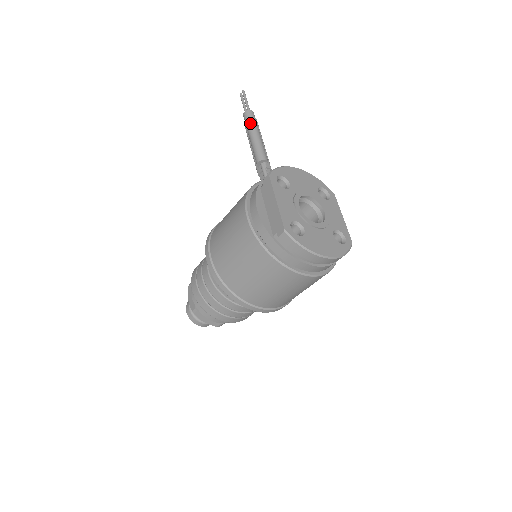
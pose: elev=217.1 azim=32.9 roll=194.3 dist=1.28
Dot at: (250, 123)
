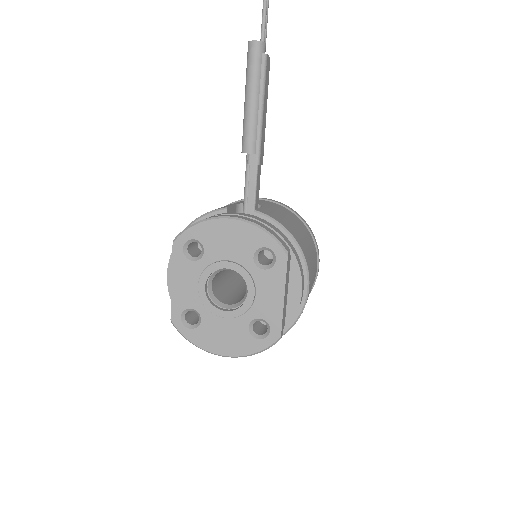
Dot at: (246, 72)
